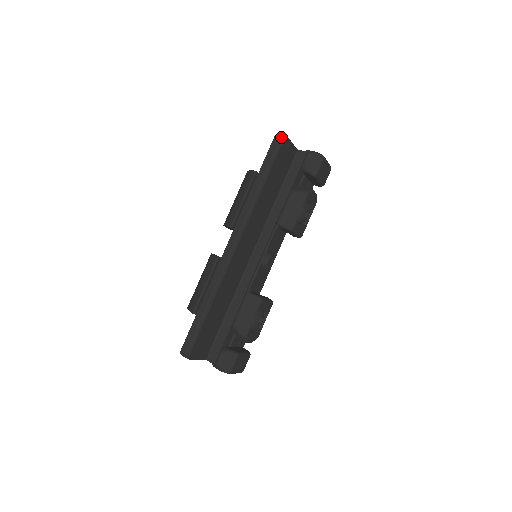
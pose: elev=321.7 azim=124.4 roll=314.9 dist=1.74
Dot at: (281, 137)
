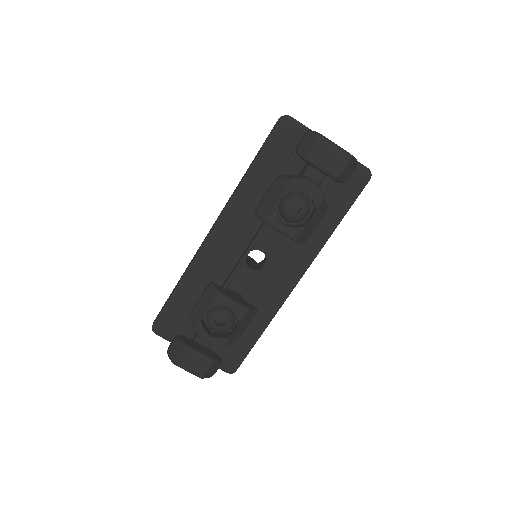
Dot at: (281, 116)
